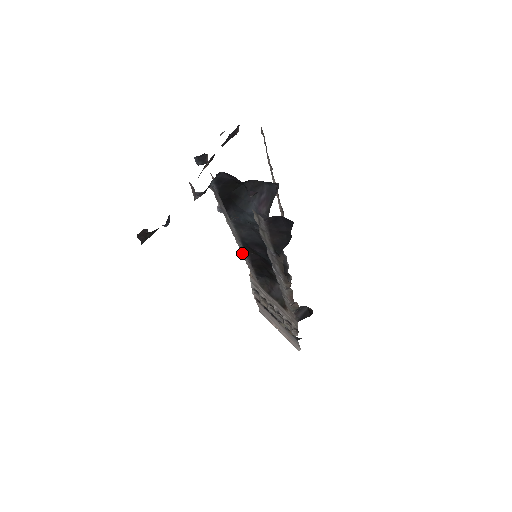
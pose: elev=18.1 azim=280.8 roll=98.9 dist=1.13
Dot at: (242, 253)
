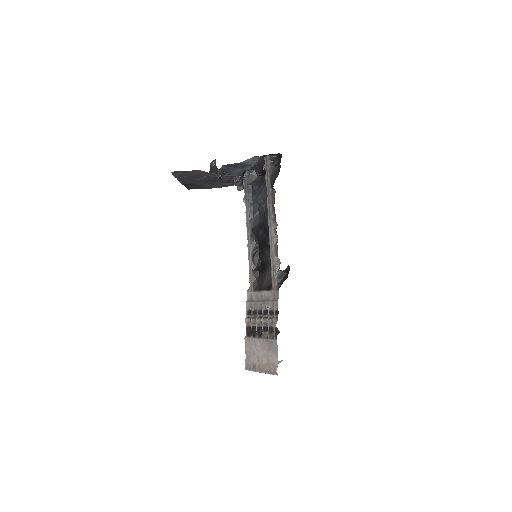
Dot at: (248, 249)
